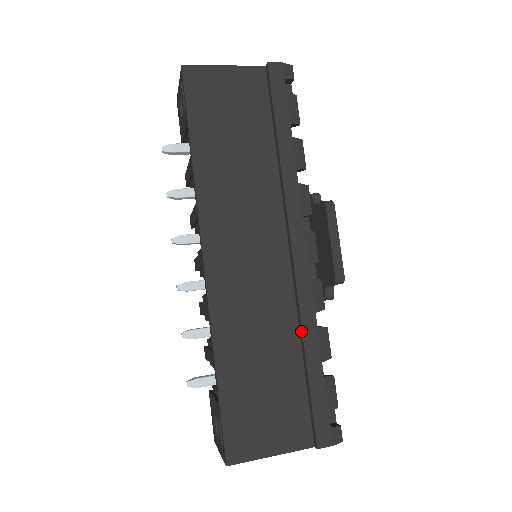
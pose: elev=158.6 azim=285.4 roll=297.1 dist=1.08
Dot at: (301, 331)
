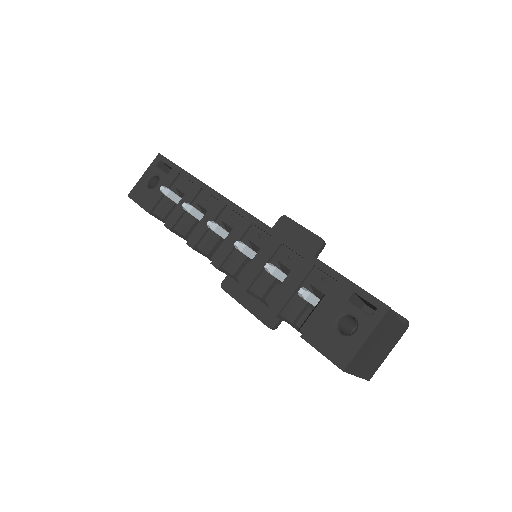
Dot at: occluded
